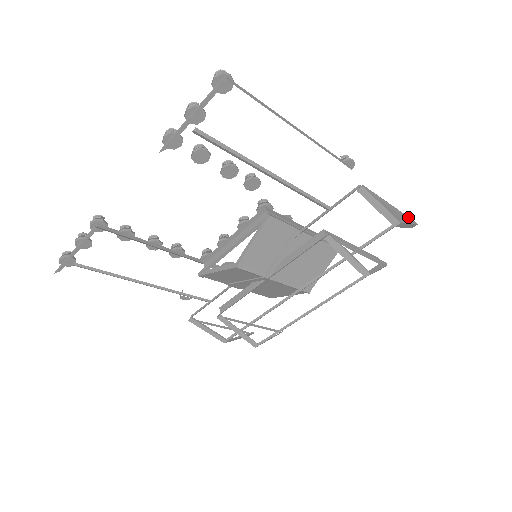
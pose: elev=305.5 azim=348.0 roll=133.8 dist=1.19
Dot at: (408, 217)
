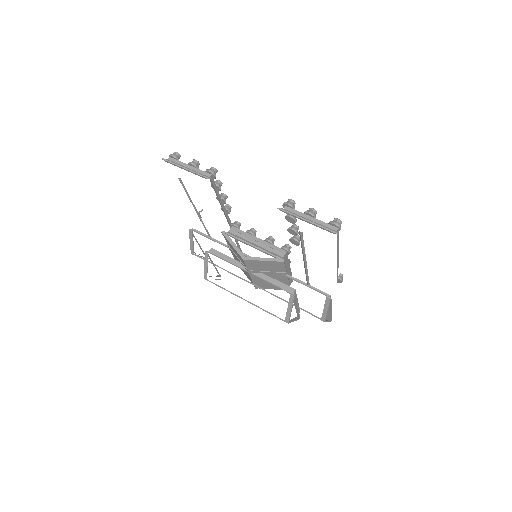
Dot at: occluded
